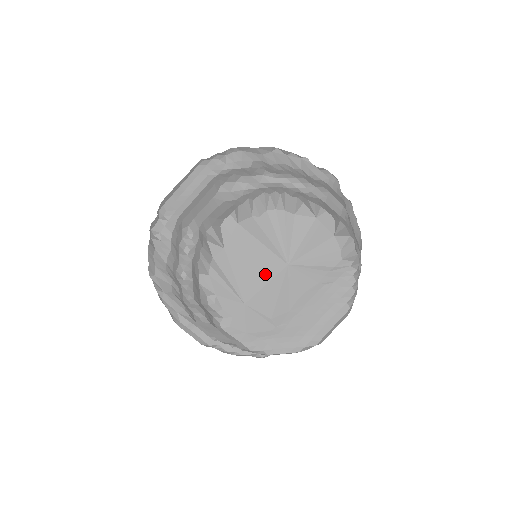
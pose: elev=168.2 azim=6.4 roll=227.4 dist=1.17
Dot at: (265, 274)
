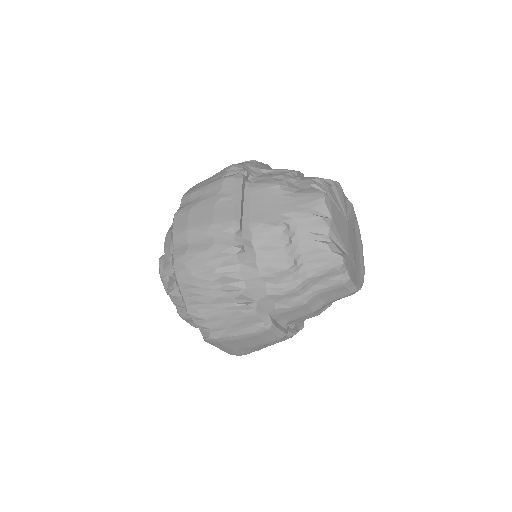
Dot at: (346, 231)
